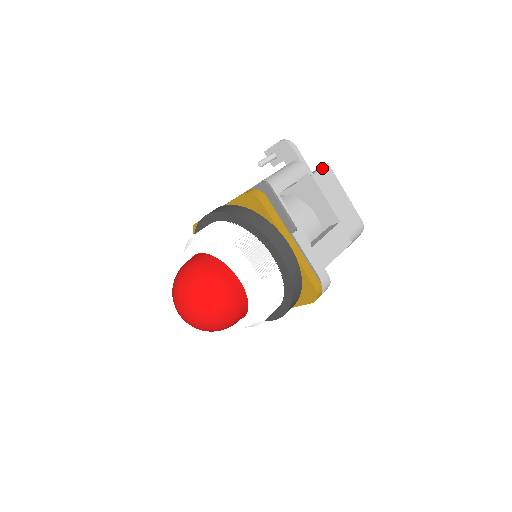
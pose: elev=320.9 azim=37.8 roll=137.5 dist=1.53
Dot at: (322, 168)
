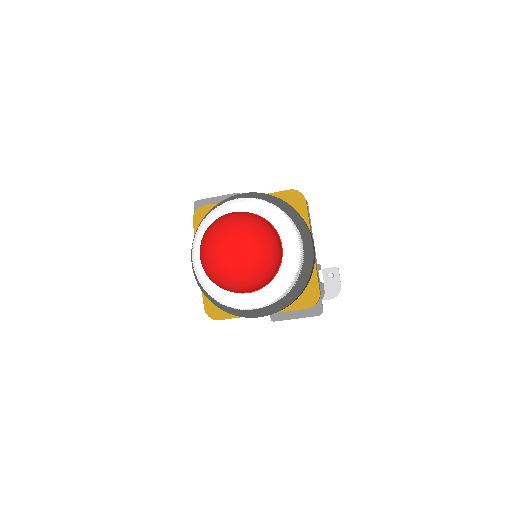
Dot at: occluded
